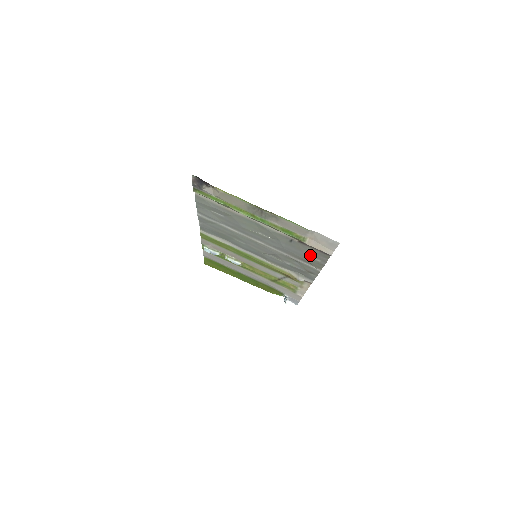
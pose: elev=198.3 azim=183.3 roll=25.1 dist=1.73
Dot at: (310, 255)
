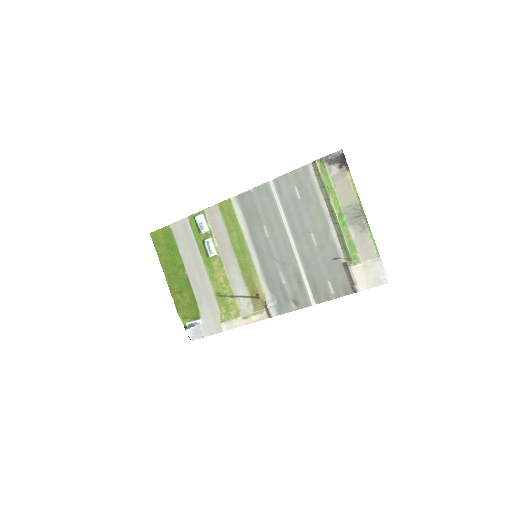
Dot at: (331, 283)
